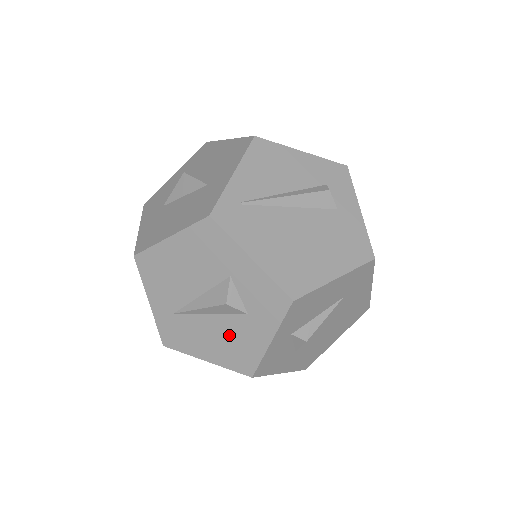
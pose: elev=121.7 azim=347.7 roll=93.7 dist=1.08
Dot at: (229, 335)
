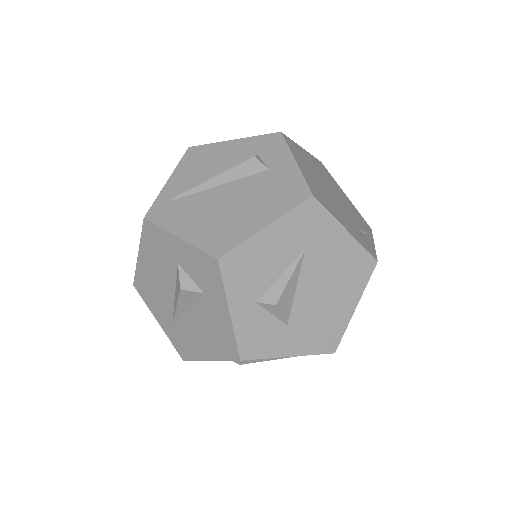
Dot at: (206, 323)
